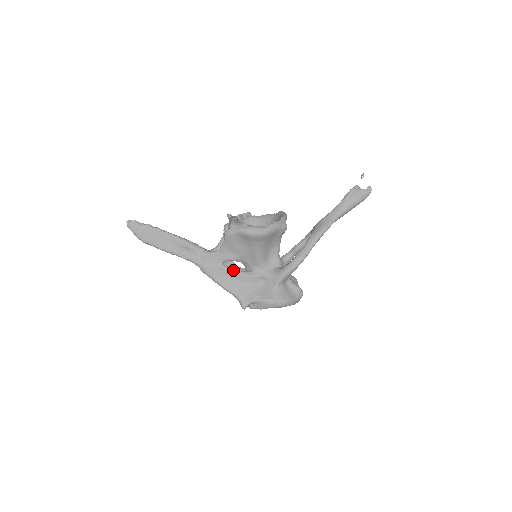
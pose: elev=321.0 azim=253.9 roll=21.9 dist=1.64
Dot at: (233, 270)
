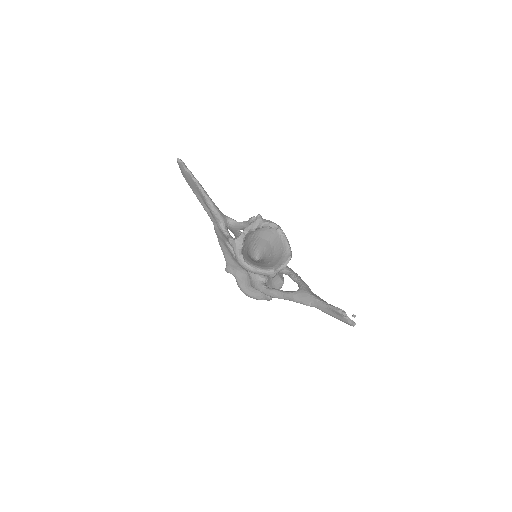
Dot at: (231, 251)
